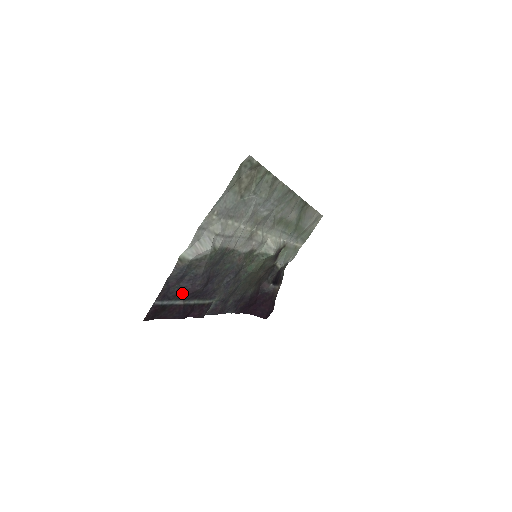
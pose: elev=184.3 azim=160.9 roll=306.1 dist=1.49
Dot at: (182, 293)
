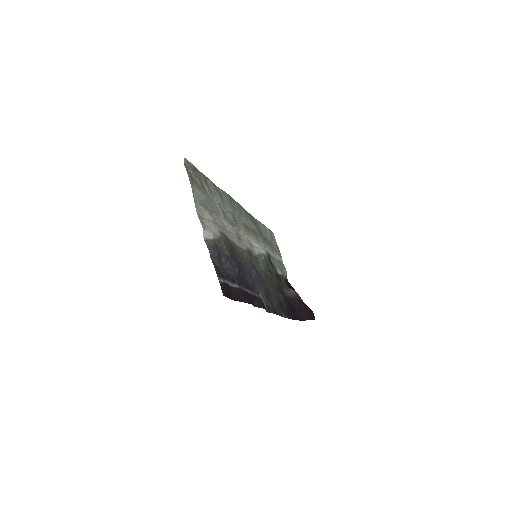
Dot at: (231, 275)
